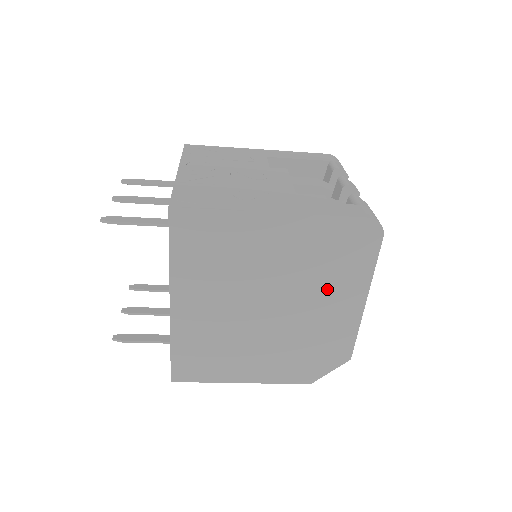
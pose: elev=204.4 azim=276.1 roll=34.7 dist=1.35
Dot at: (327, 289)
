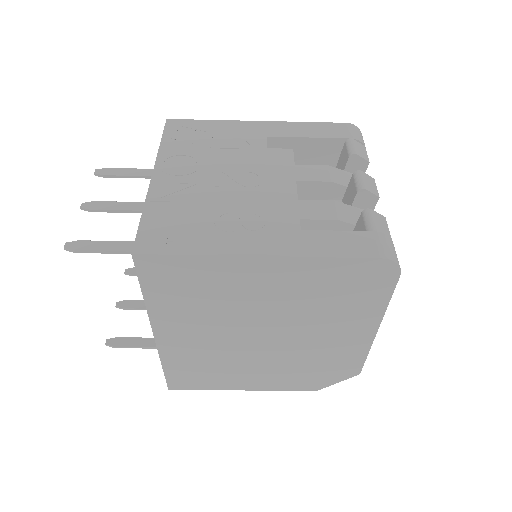
Dot at: (331, 321)
